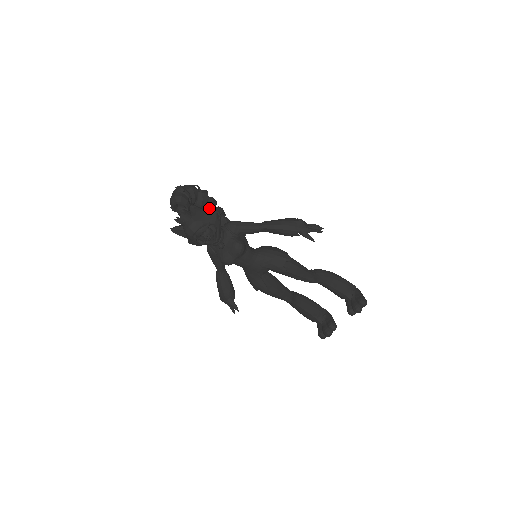
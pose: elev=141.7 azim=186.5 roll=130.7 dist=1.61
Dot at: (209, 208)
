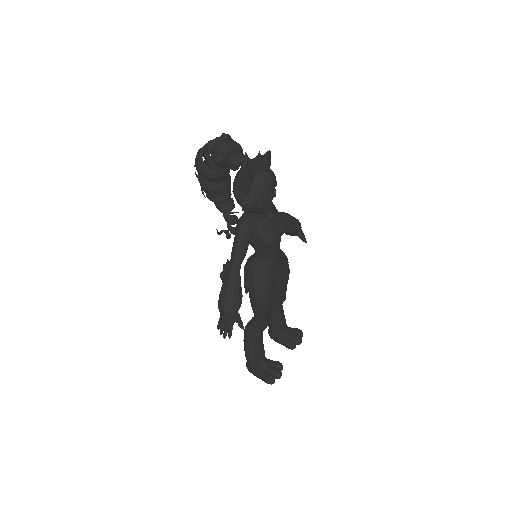
Dot at: (230, 180)
